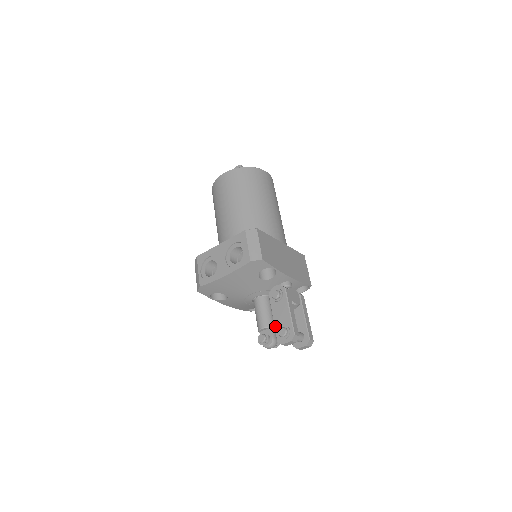
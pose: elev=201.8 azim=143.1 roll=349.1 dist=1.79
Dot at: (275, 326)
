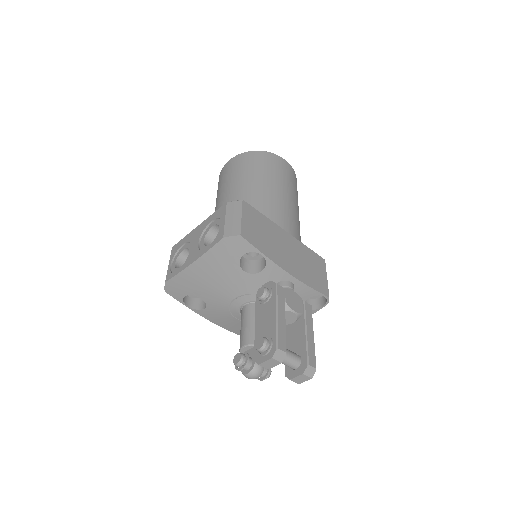
Dot at: (255, 338)
